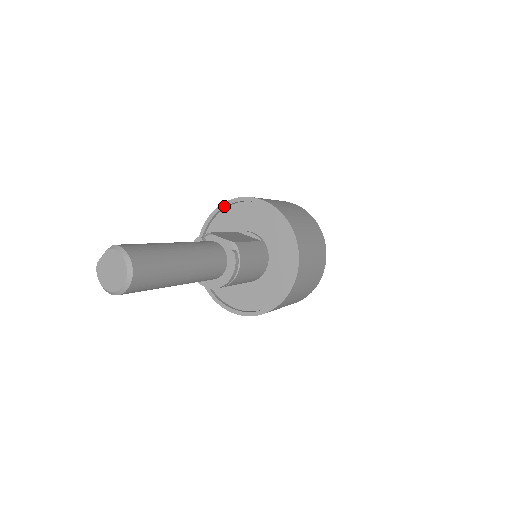
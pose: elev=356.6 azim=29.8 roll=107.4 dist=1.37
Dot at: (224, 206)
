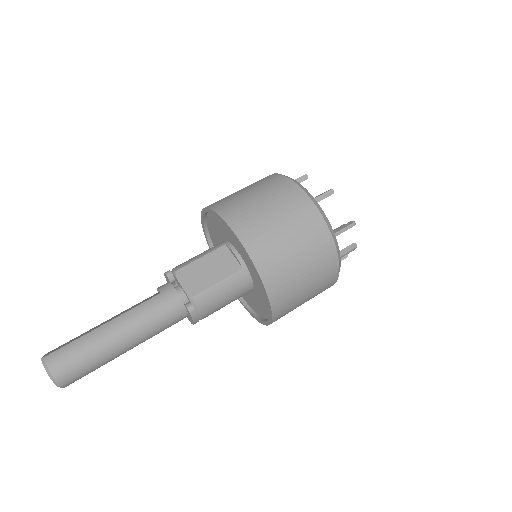
Dot at: (210, 211)
